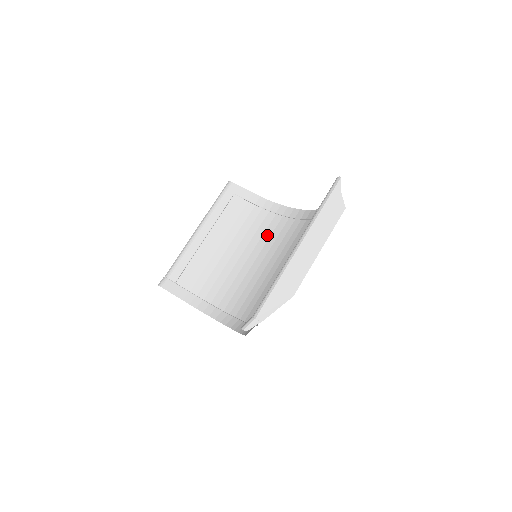
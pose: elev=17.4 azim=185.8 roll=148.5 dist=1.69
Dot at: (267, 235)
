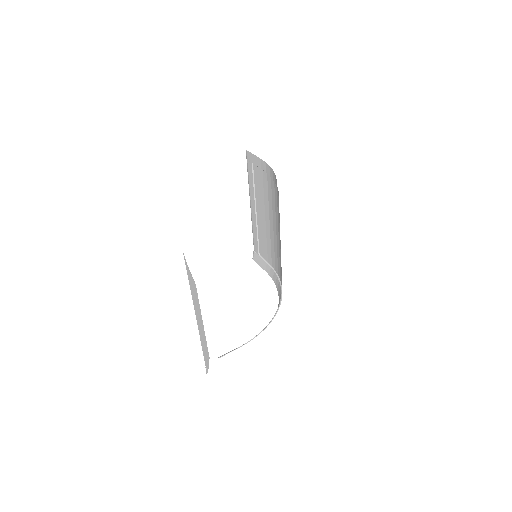
Dot at: (278, 211)
